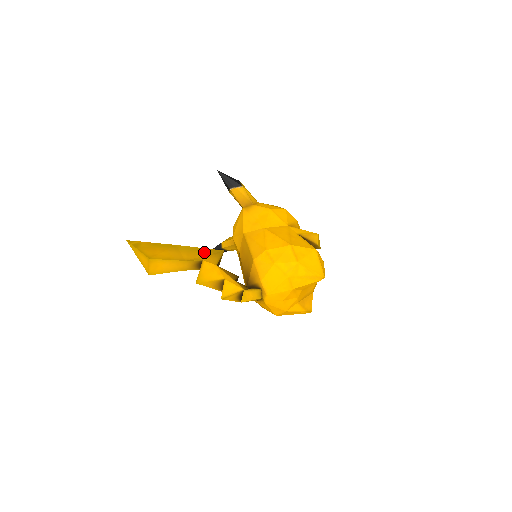
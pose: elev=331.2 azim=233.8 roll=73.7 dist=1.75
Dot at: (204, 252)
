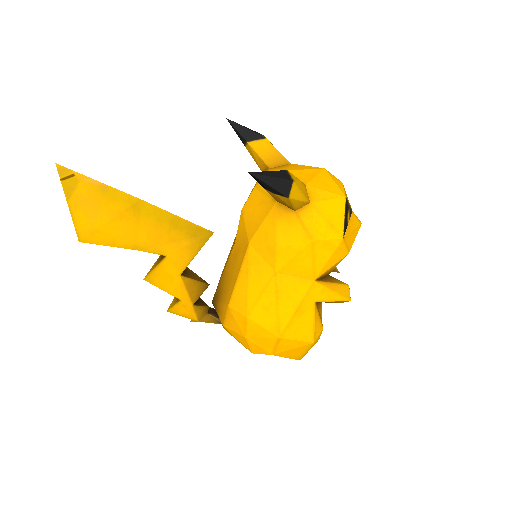
Dot at: (178, 232)
